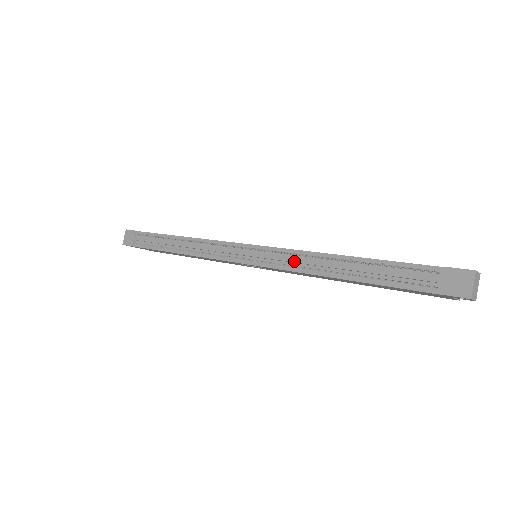
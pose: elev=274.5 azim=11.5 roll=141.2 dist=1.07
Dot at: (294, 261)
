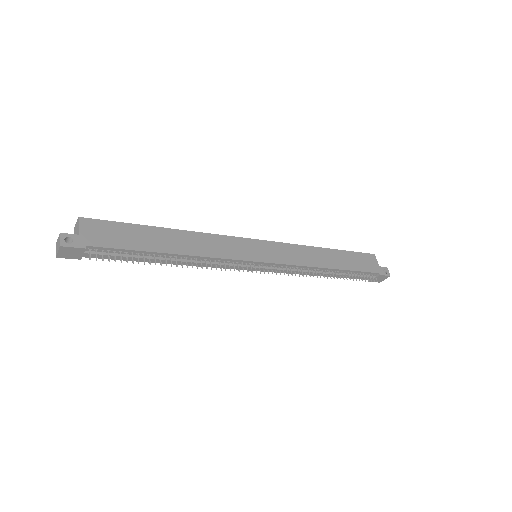
Dot at: occluded
